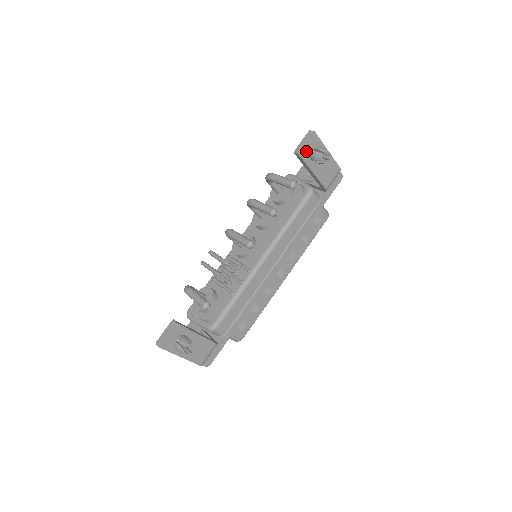
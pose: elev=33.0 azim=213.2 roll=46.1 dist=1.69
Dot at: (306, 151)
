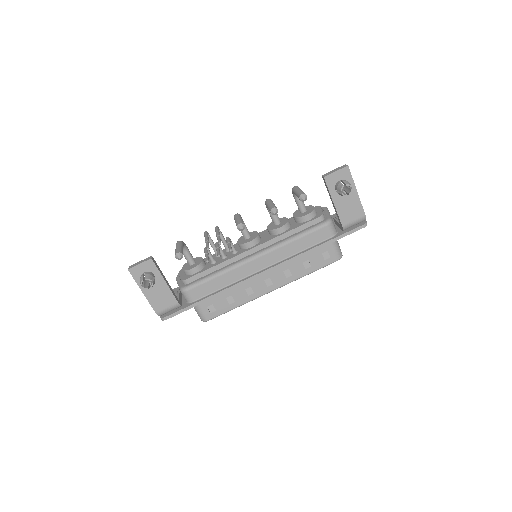
Dot at: (333, 179)
